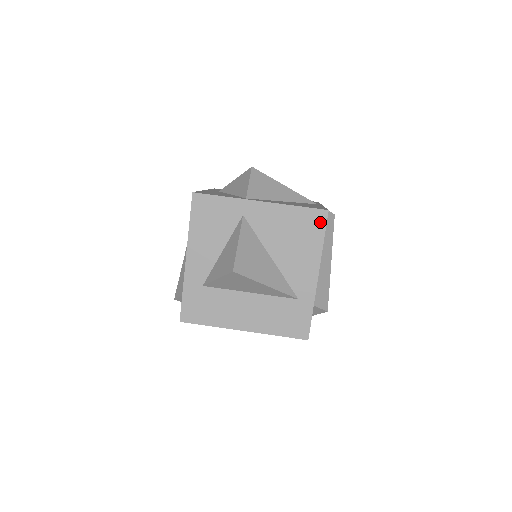
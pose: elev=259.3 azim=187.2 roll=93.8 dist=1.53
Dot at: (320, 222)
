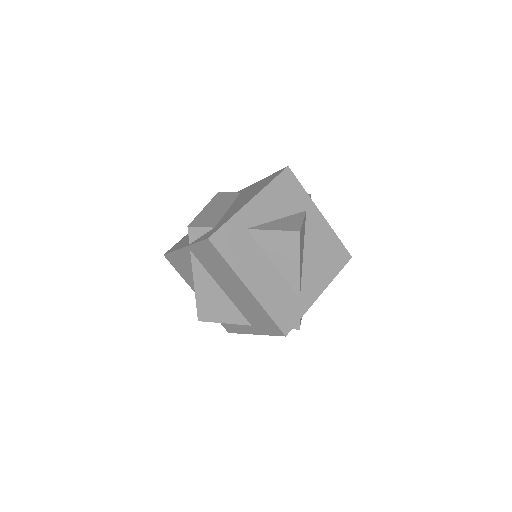
Dot at: (344, 260)
